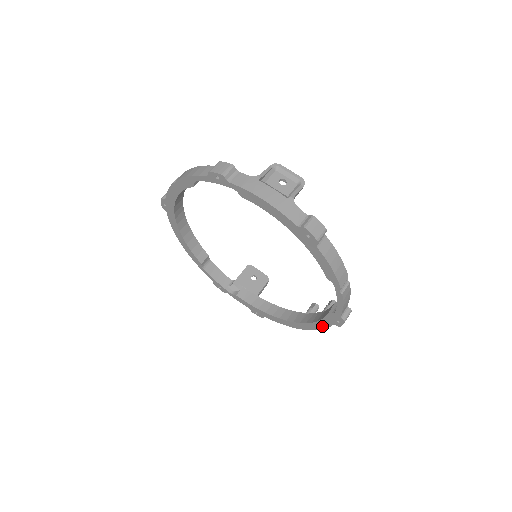
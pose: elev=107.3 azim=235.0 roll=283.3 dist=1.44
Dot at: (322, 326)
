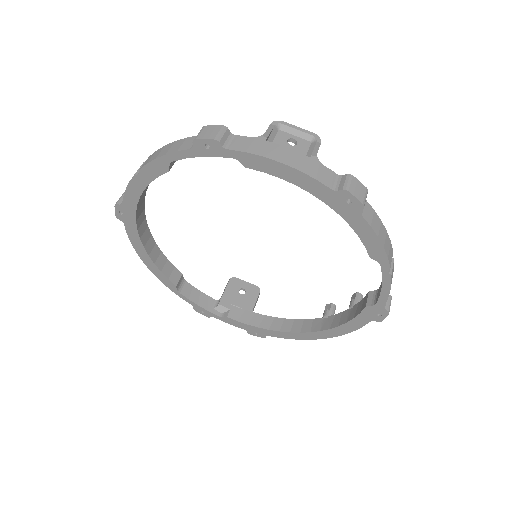
Dot at: (353, 327)
